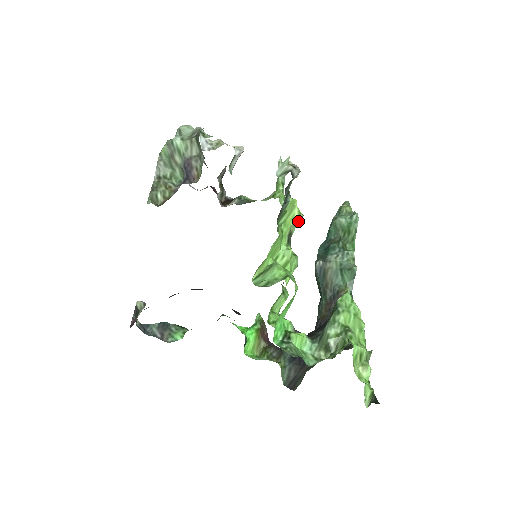
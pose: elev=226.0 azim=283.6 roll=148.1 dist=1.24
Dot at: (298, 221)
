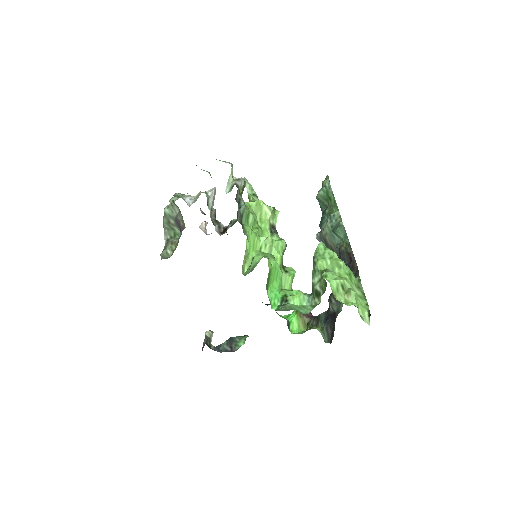
Dot at: (273, 214)
